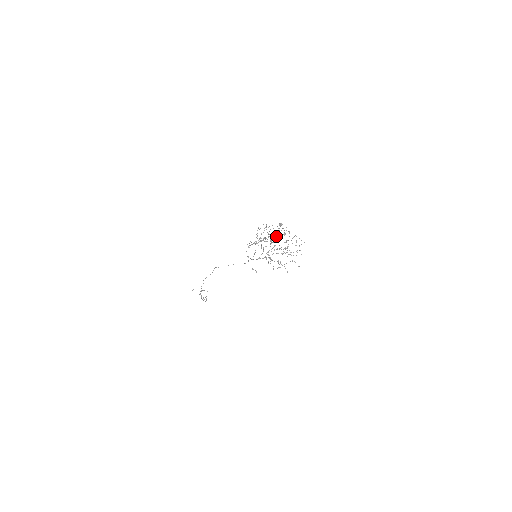
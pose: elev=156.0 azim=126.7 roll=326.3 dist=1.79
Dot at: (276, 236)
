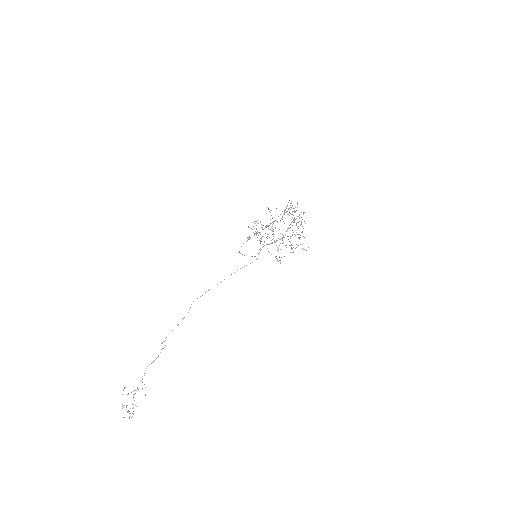
Dot at: occluded
